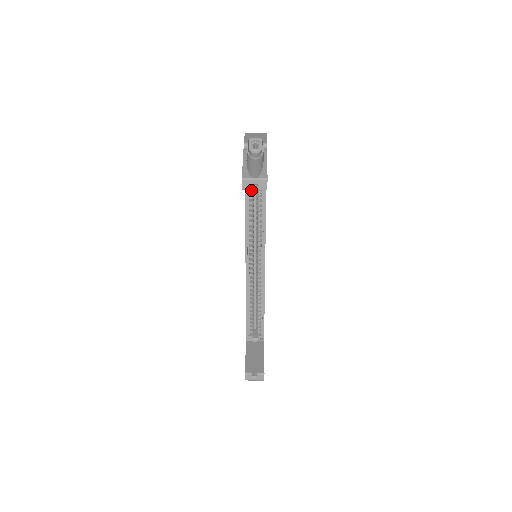
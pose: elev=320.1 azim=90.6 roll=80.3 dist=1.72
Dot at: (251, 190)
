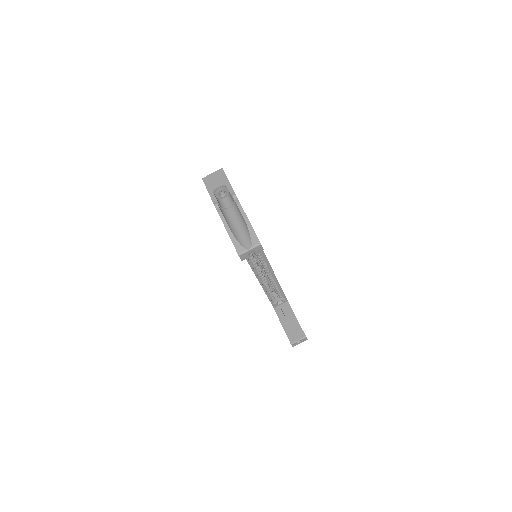
Dot at: occluded
